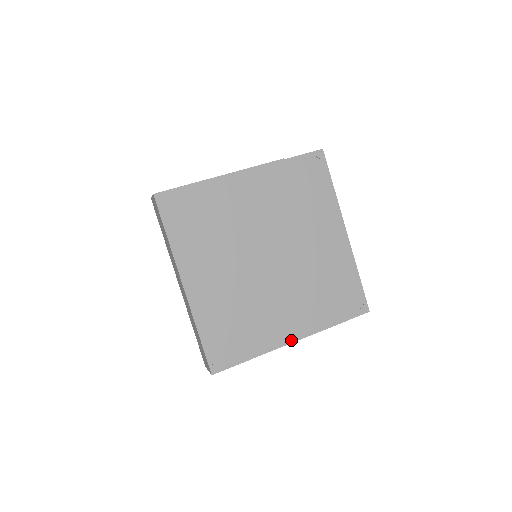
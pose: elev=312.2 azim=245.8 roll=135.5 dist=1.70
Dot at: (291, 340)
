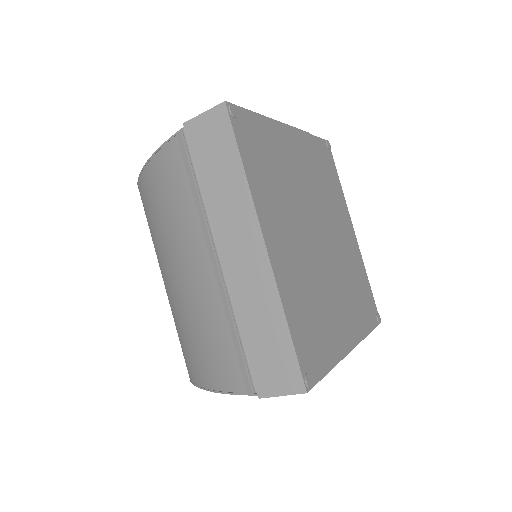
Dot at: (350, 347)
